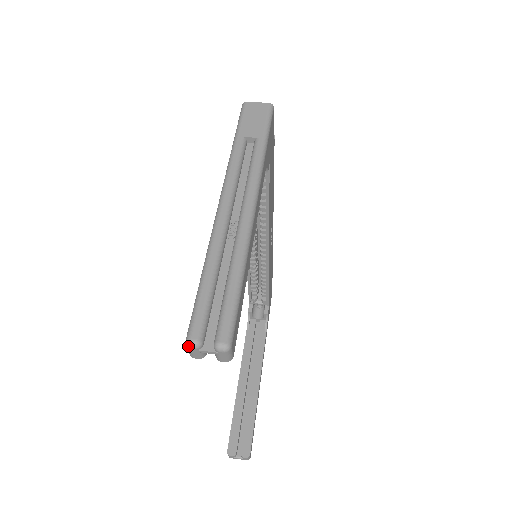
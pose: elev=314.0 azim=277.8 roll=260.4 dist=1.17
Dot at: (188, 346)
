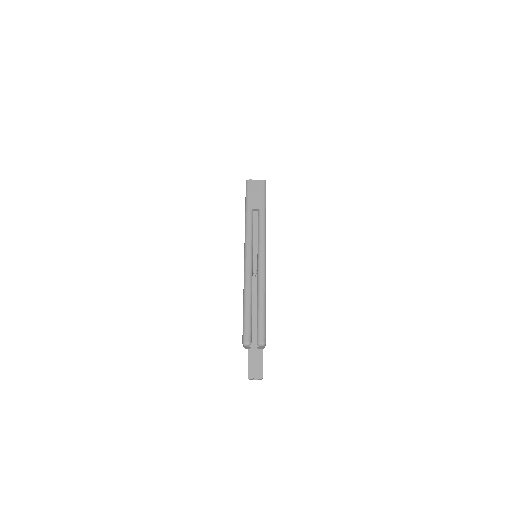
Dot at: (244, 345)
